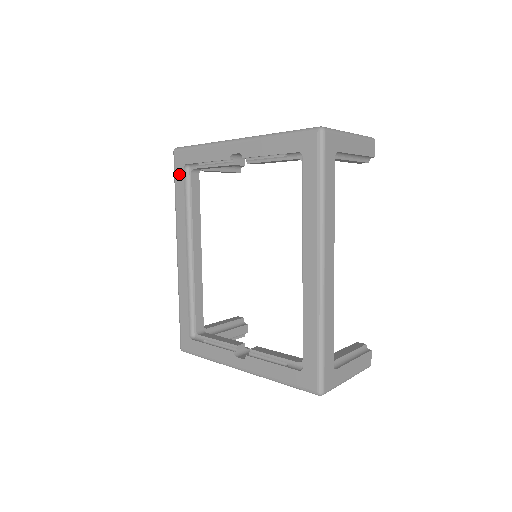
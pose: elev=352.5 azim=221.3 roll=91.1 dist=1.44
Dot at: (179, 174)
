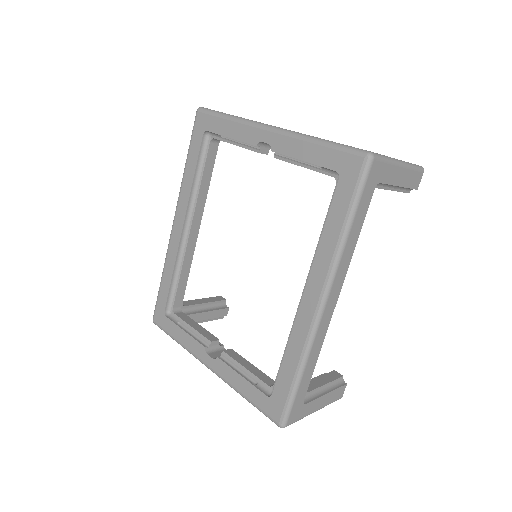
Dot at: (196, 139)
